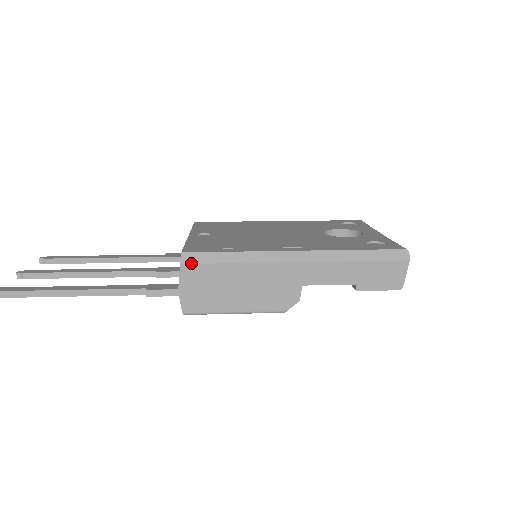
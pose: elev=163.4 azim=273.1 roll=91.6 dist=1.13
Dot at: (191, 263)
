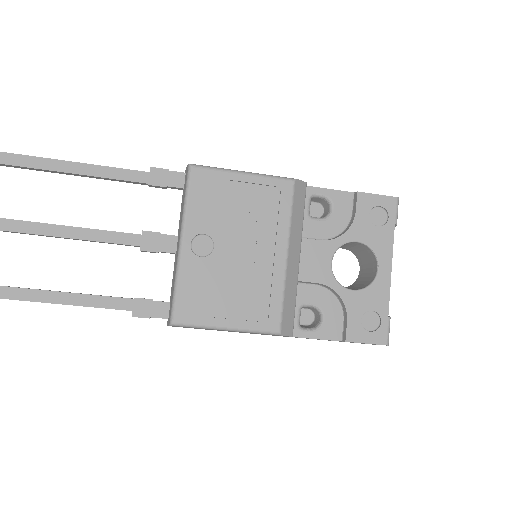
Dot at: occluded
